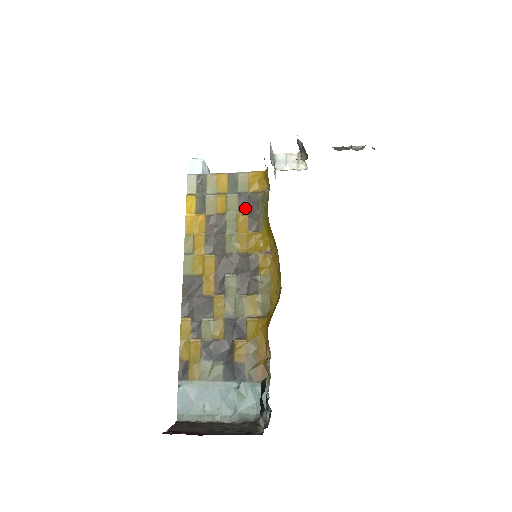
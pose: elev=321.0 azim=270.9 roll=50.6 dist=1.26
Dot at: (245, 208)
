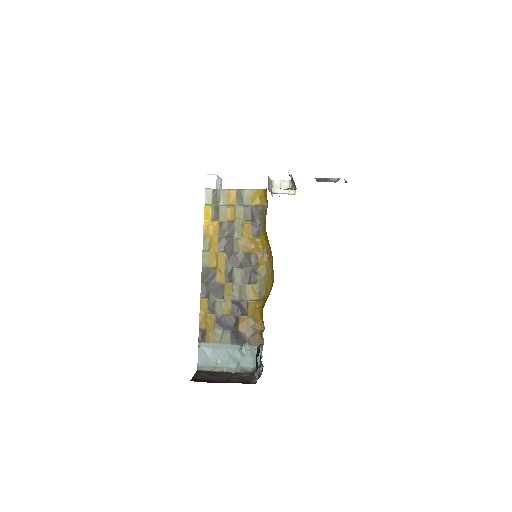
Dot at: (249, 218)
